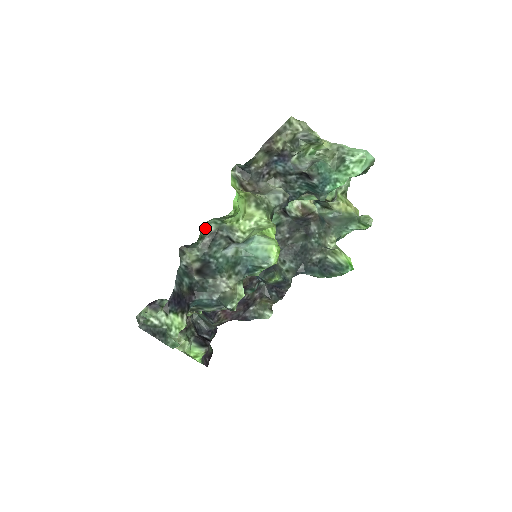
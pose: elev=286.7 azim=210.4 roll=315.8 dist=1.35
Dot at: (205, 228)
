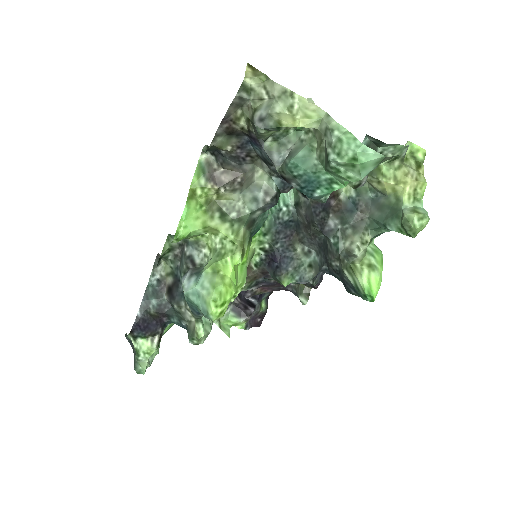
Dot at: (172, 239)
